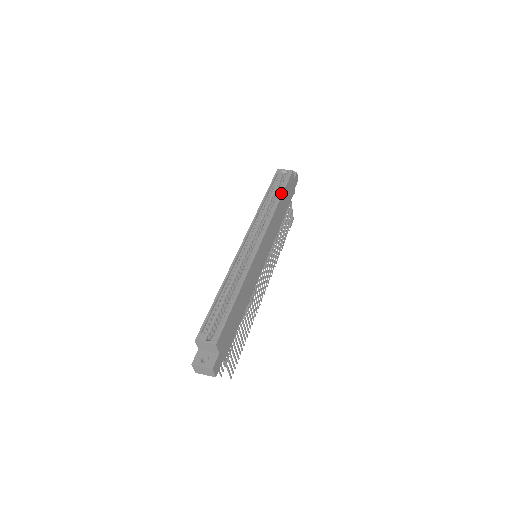
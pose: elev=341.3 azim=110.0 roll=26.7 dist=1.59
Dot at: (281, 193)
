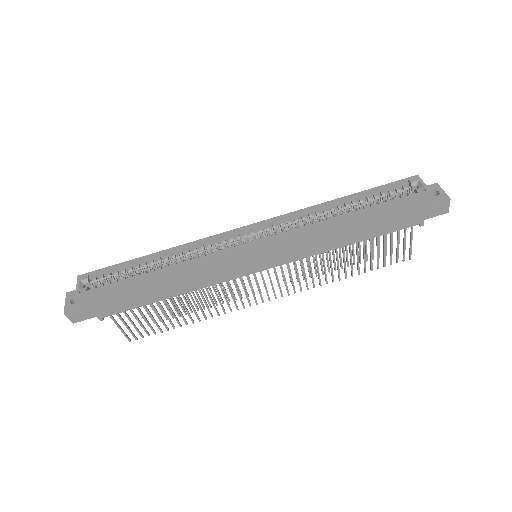
Dot at: (364, 208)
